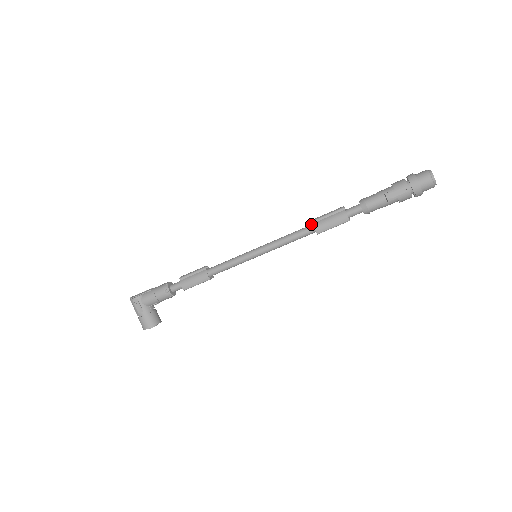
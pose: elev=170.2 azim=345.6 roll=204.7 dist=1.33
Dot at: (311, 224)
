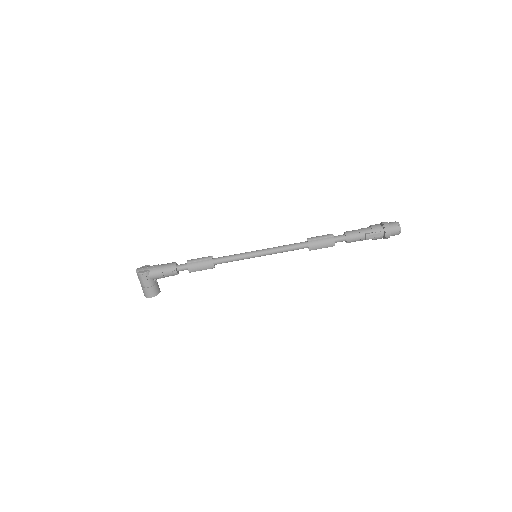
Dot at: (305, 241)
